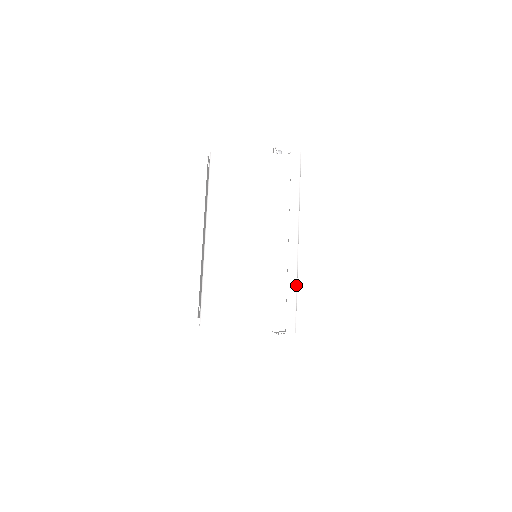
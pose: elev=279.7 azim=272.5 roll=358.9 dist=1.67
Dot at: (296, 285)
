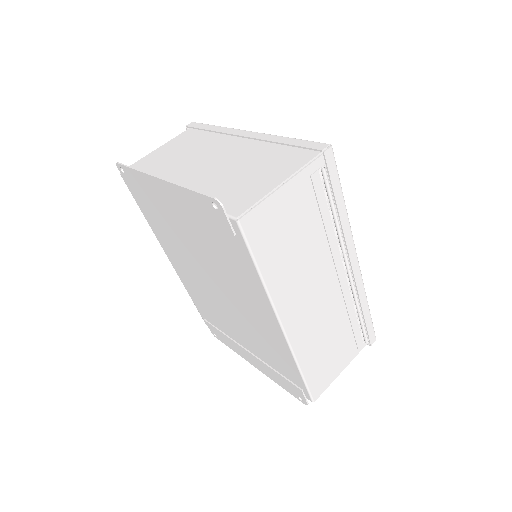
Dot at: (285, 137)
